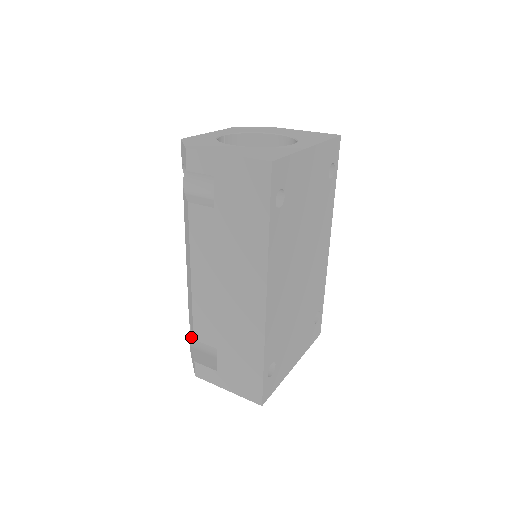
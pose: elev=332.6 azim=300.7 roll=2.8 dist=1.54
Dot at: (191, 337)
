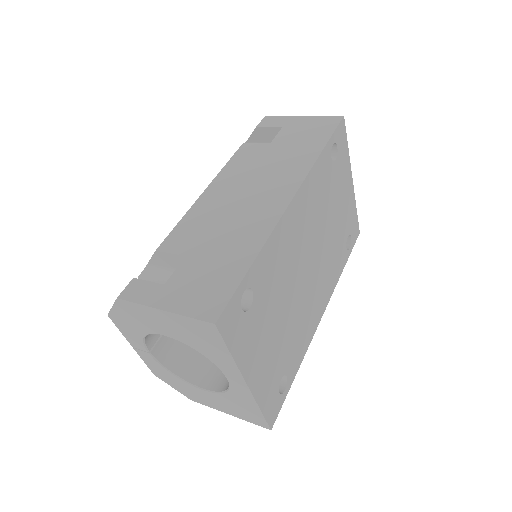
Dot at: occluded
